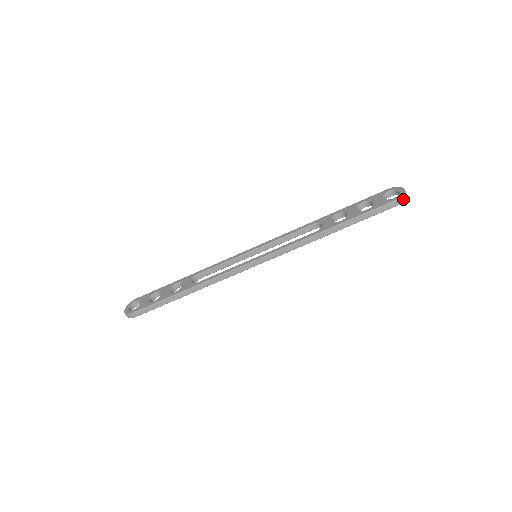
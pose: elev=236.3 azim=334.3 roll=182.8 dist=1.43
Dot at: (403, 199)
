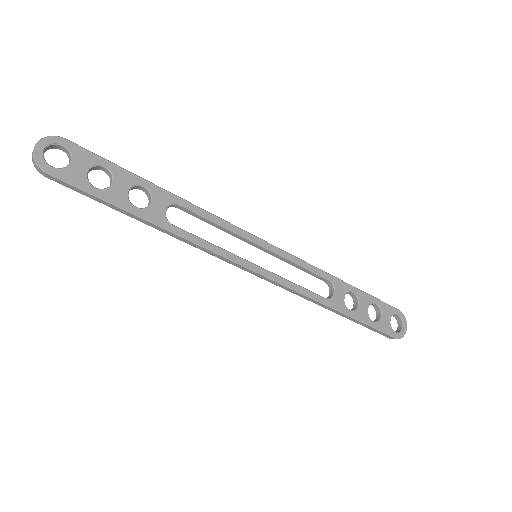
Dot at: (398, 338)
